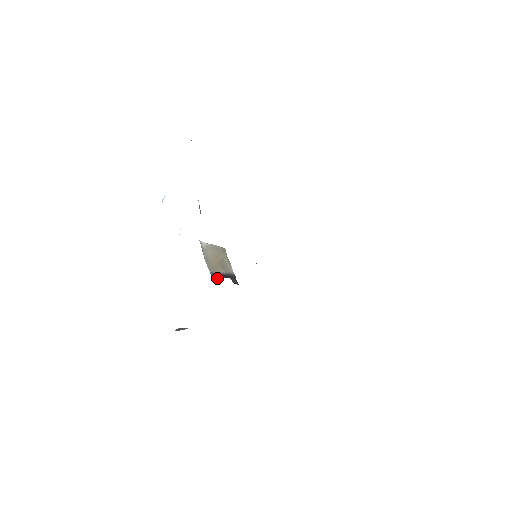
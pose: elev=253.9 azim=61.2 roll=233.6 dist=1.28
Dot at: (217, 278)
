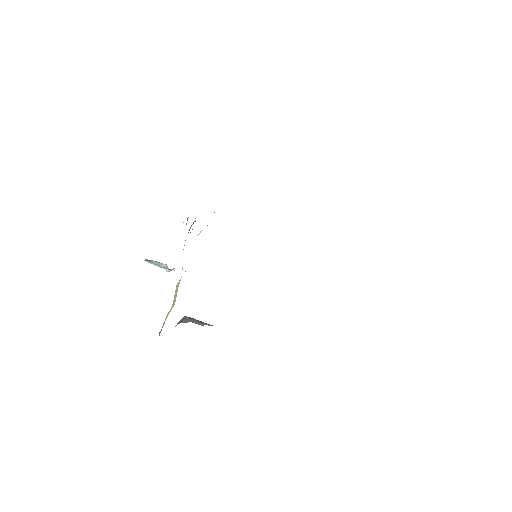
Dot at: occluded
